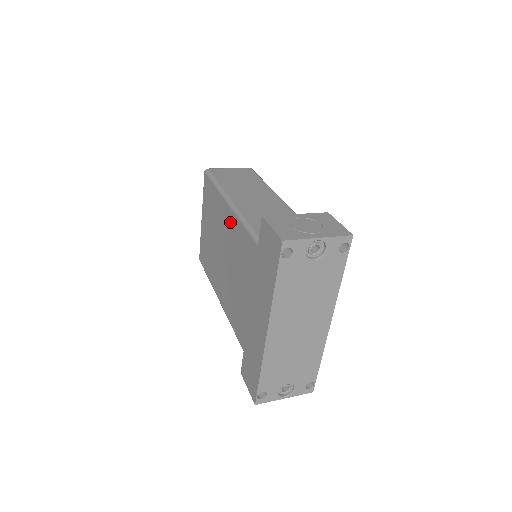
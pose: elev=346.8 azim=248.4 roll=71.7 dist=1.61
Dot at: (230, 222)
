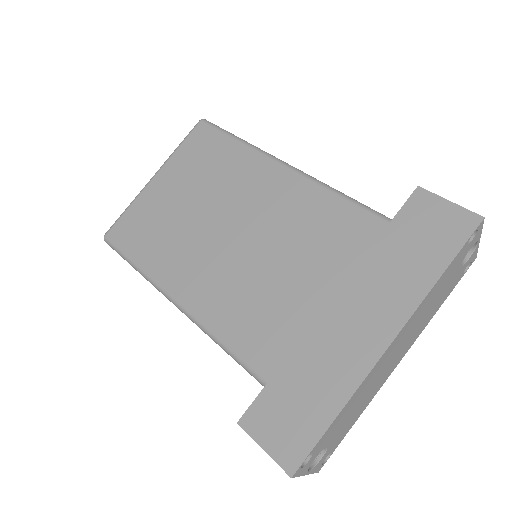
Dot at: (285, 188)
